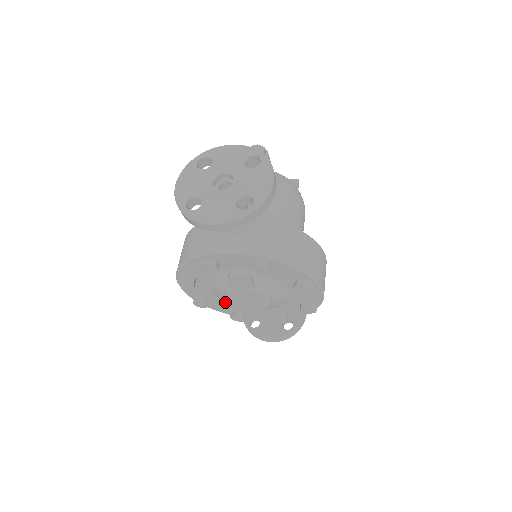
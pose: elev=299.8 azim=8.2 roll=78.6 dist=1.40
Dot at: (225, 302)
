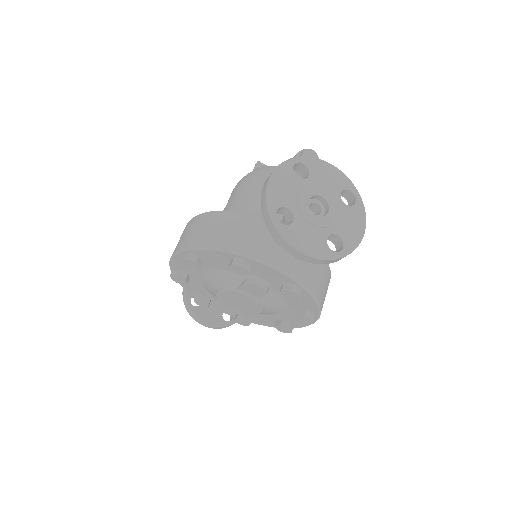
Dot at: (203, 286)
